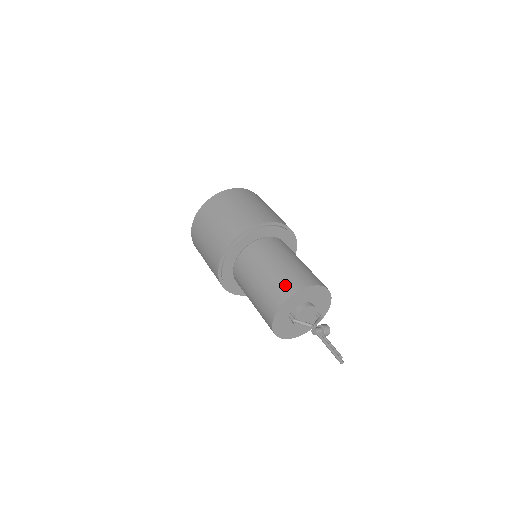
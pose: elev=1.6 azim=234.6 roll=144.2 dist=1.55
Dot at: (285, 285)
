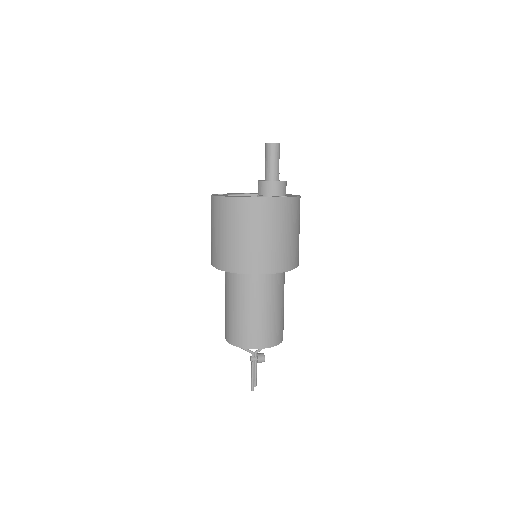
Dot at: (239, 336)
